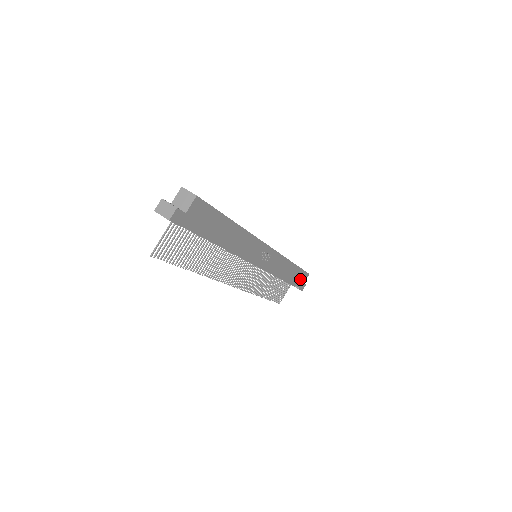
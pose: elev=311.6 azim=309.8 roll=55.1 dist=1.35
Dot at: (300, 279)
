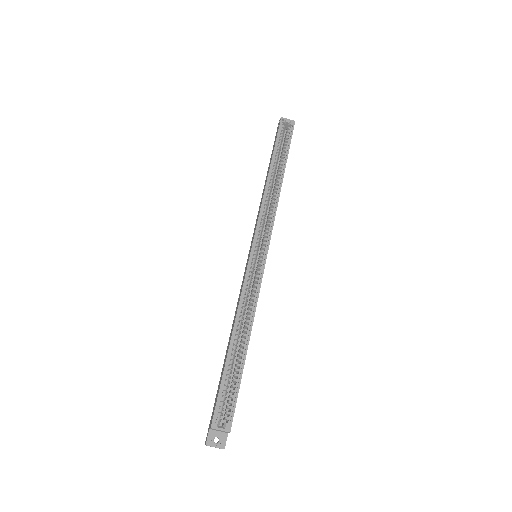
Dot at: occluded
